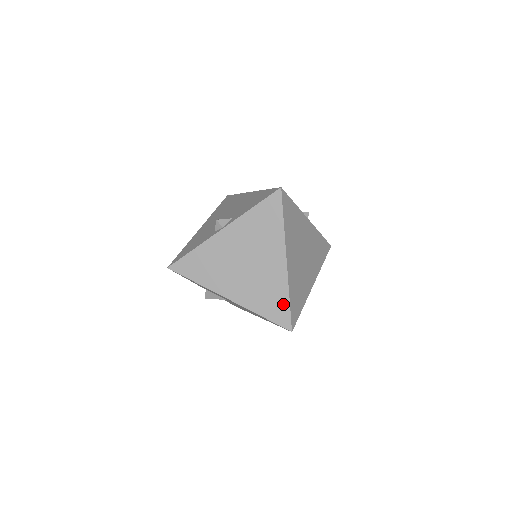
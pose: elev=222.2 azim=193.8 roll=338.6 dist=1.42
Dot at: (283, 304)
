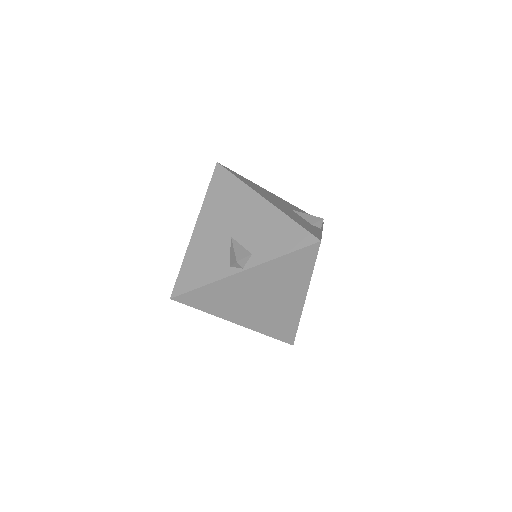
Dot at: (291, 328)
